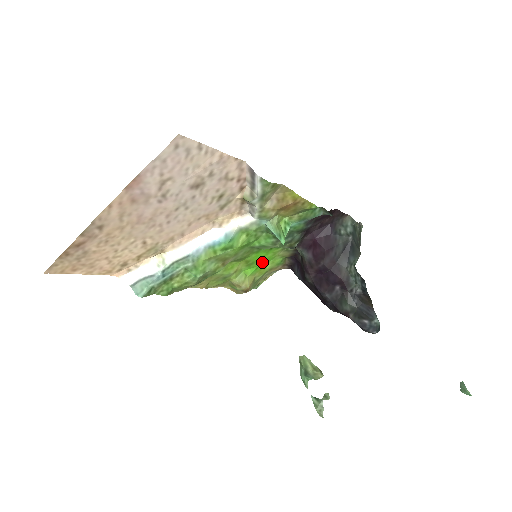
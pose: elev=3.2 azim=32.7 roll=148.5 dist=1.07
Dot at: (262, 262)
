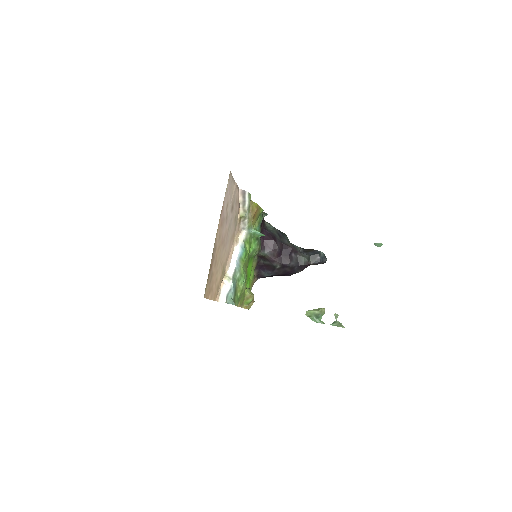
Dot at: (249, 276)
